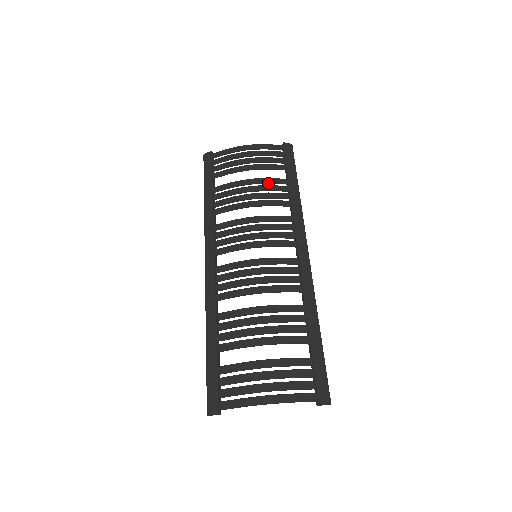
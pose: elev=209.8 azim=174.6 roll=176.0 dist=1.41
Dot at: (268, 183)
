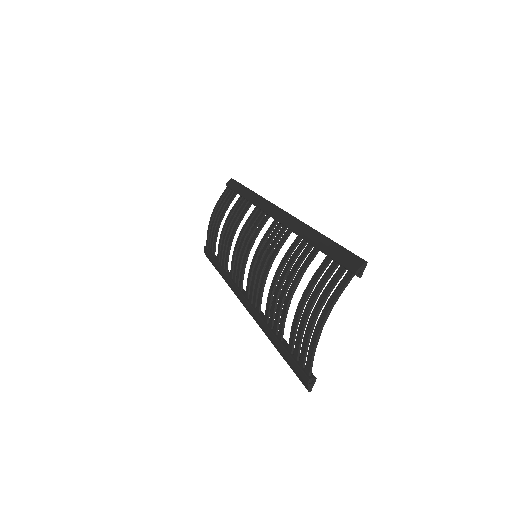
Dot at: (232, 213)
